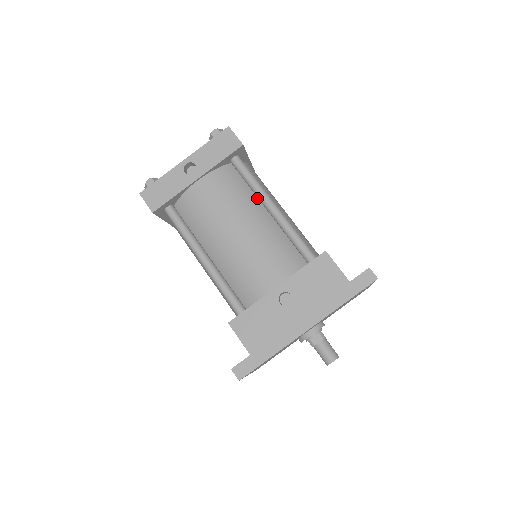
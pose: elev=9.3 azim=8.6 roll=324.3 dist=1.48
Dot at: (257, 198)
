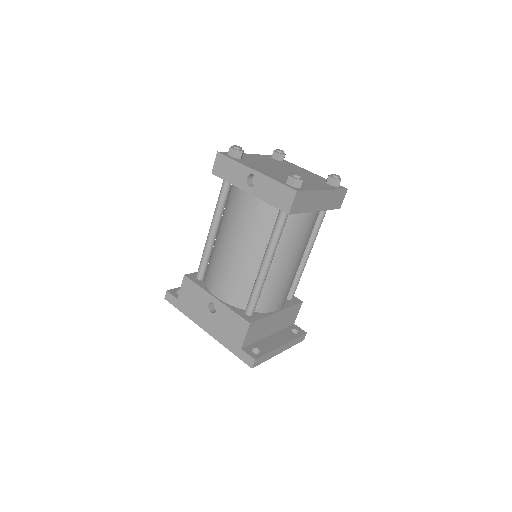
Dot at: occluded
